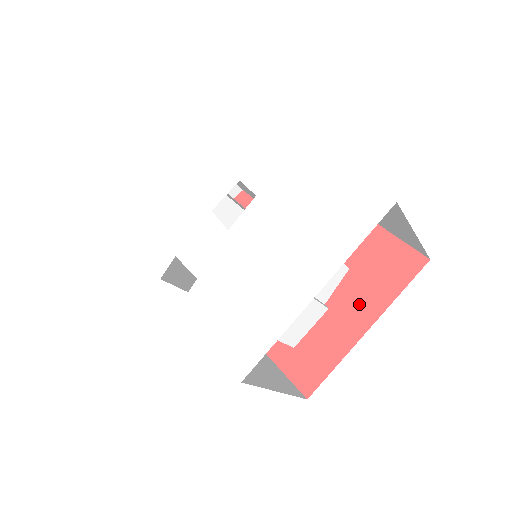
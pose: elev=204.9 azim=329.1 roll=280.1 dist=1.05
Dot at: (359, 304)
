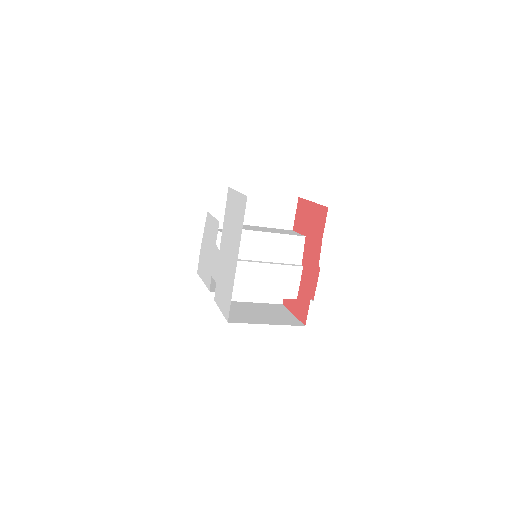
Dot at: (311, 255)
